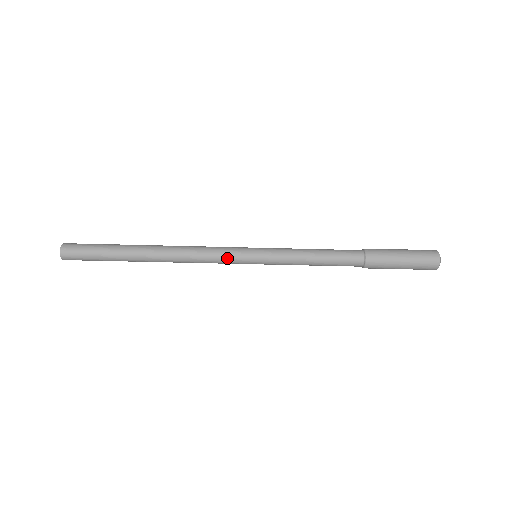
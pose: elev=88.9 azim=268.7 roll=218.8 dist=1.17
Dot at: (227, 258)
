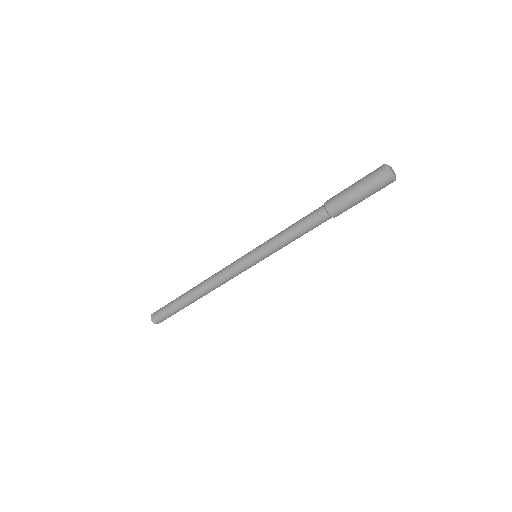
Dot at: occluded
